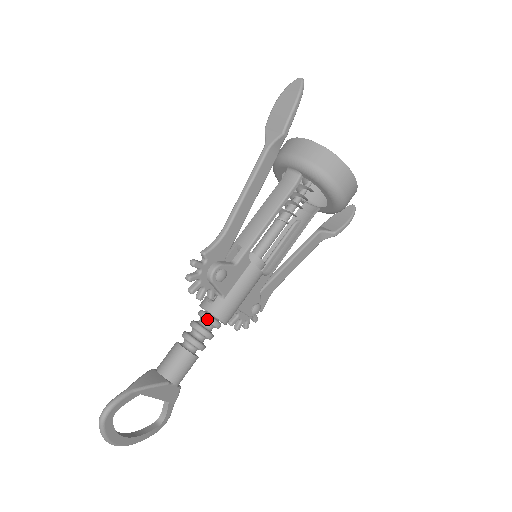
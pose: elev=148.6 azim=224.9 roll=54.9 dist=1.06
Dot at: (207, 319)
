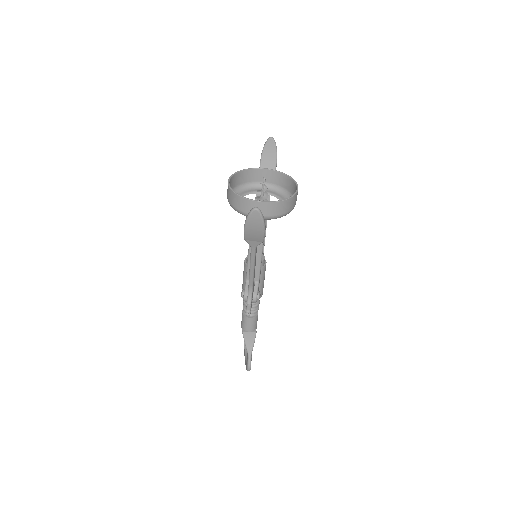
Dot at: occluded
